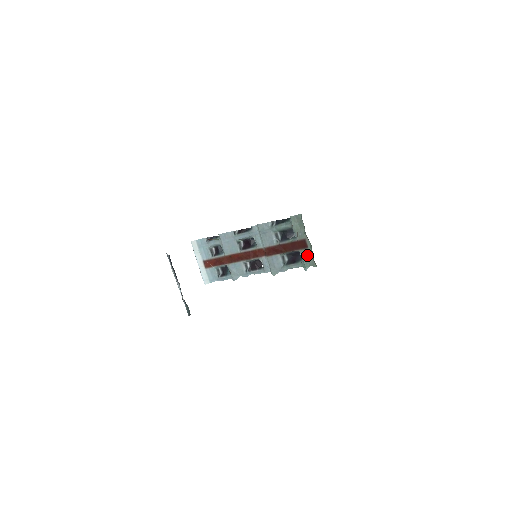
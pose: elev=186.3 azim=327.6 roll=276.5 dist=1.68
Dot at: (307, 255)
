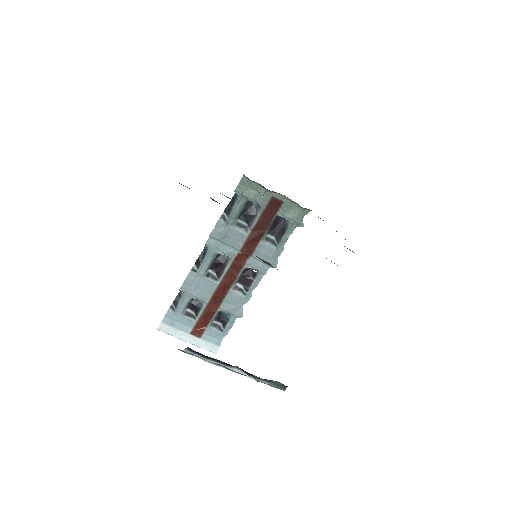
Dot at: (289, 210)
